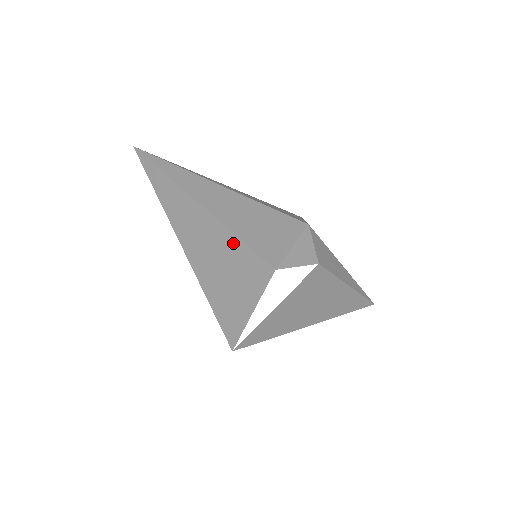
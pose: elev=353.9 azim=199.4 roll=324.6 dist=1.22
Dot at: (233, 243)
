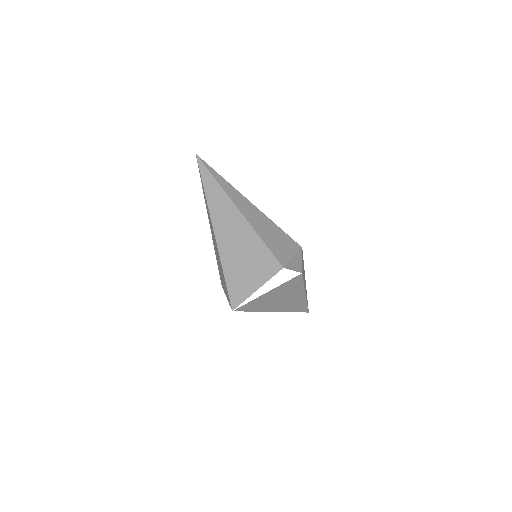
Dot at: (258, 243)
